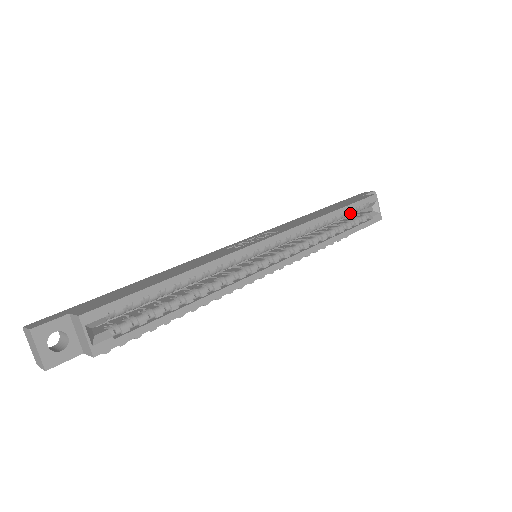
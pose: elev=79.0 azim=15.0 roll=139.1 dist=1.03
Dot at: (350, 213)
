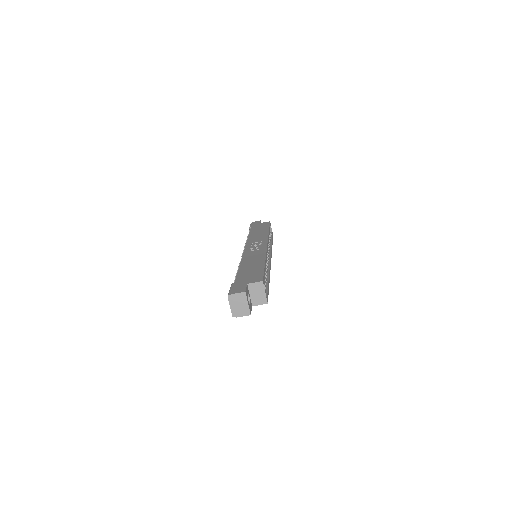
Dot at: occluded
